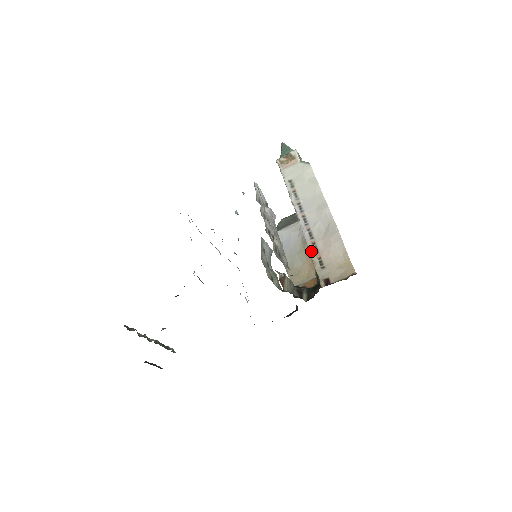
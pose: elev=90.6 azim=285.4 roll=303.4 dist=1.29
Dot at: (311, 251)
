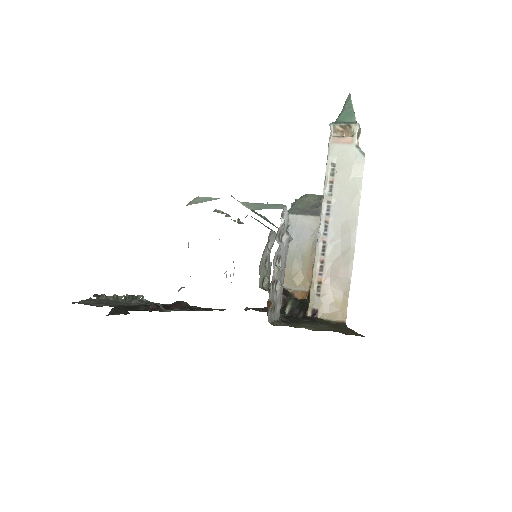
Dot at: (315, 269)
